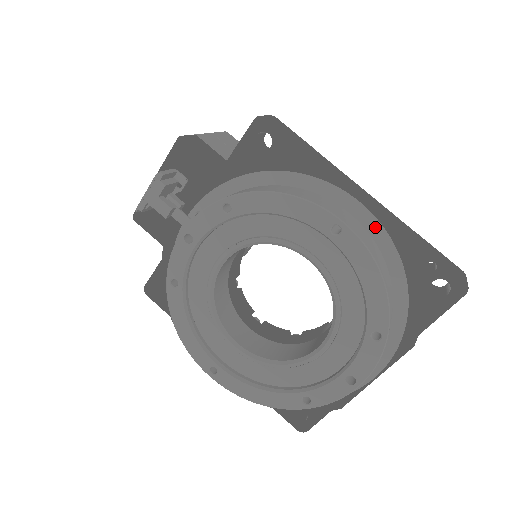
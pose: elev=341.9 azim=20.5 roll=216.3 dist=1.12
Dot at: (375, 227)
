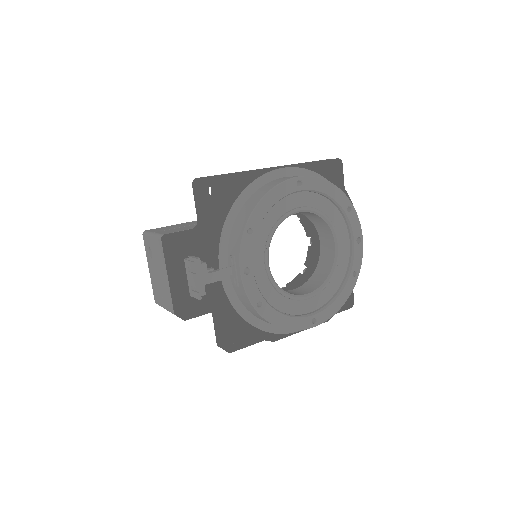
Dot at: (298, 171)
